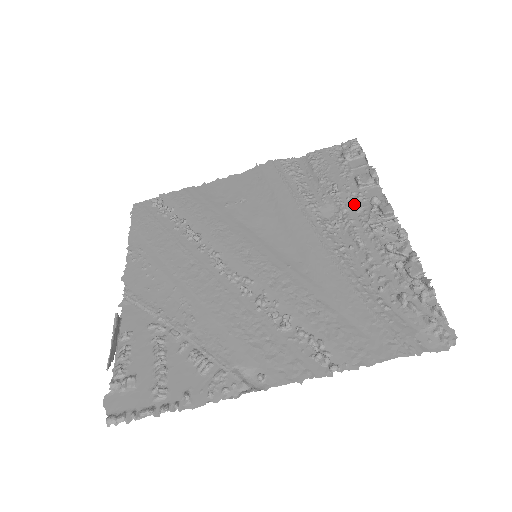
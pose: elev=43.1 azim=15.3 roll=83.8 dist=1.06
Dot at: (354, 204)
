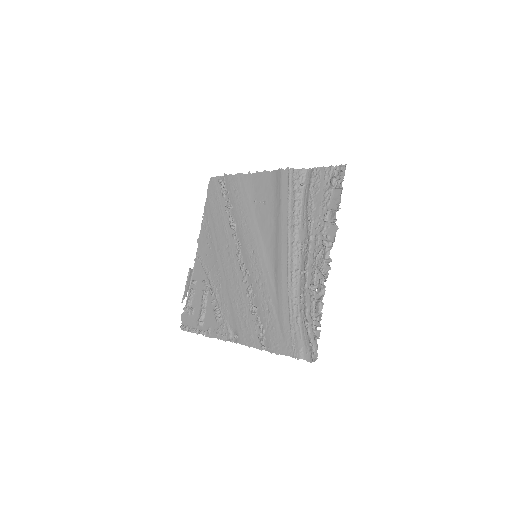
Dot at: (316, 237)
